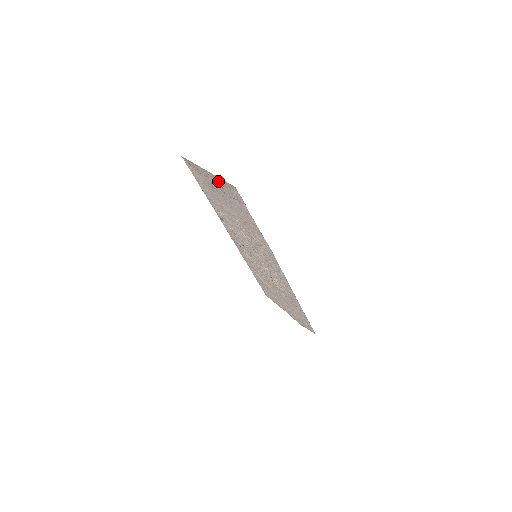
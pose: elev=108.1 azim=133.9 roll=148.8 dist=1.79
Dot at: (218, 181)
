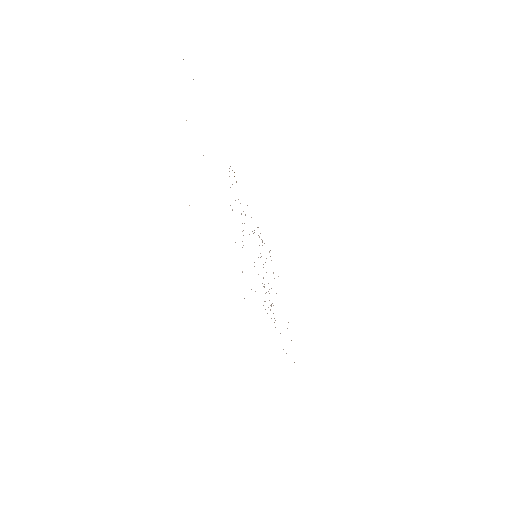
Dot at: occluded
